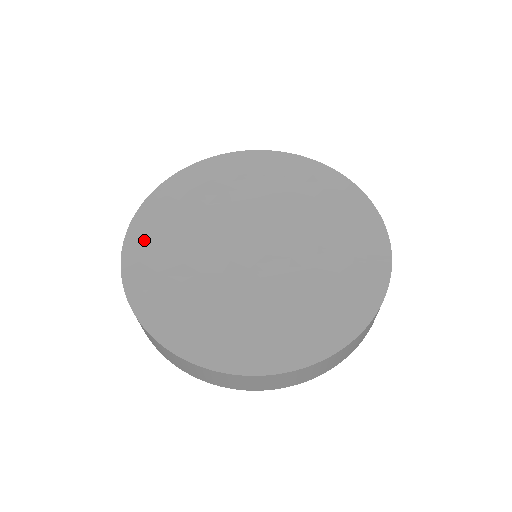
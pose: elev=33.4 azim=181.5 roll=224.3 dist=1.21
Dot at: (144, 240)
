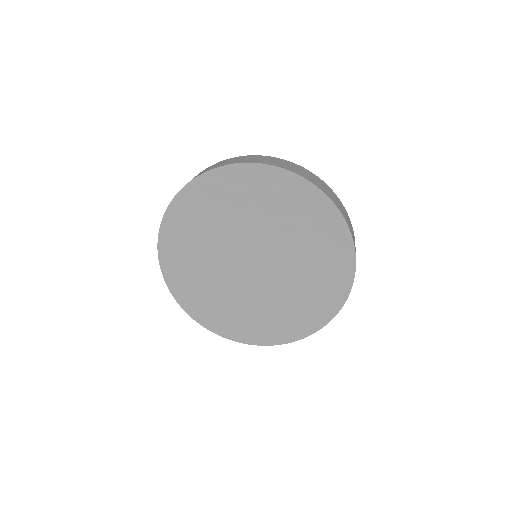
Dot at: (195, 305)
